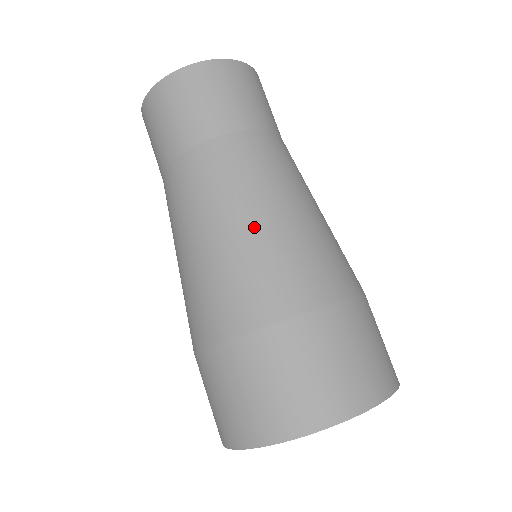
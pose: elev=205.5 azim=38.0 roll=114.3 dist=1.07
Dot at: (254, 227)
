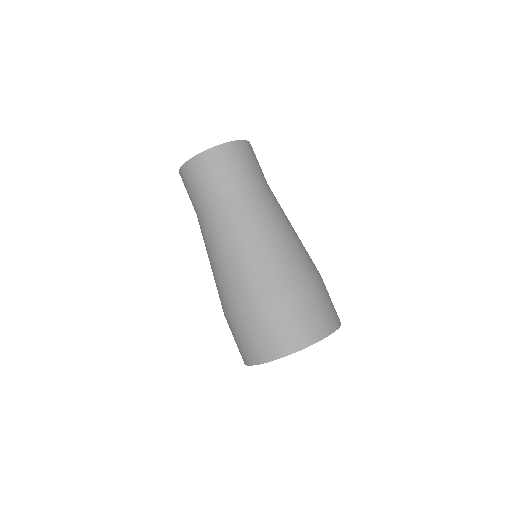
Dot at: (283, 235)
